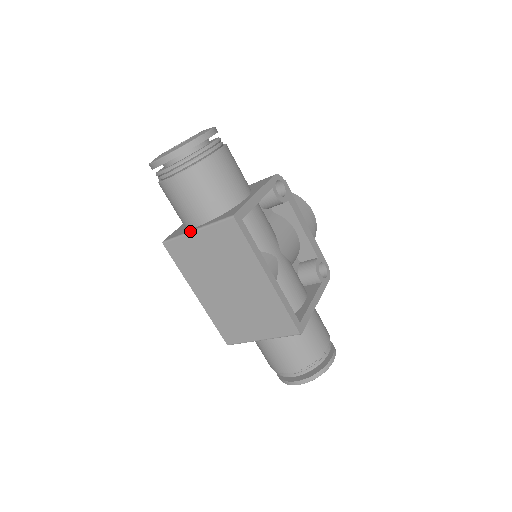
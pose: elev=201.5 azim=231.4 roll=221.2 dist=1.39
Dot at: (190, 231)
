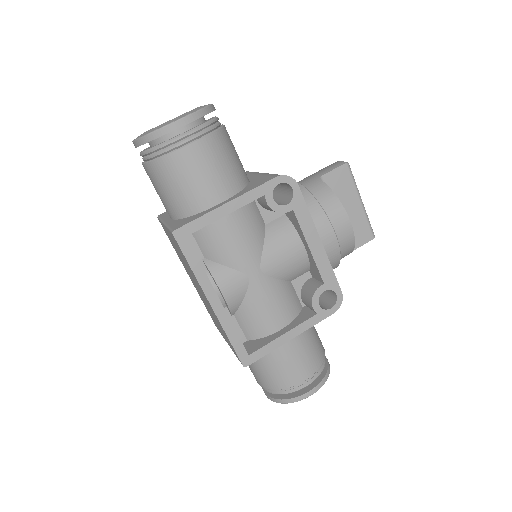
Dot at: (163, 221)
